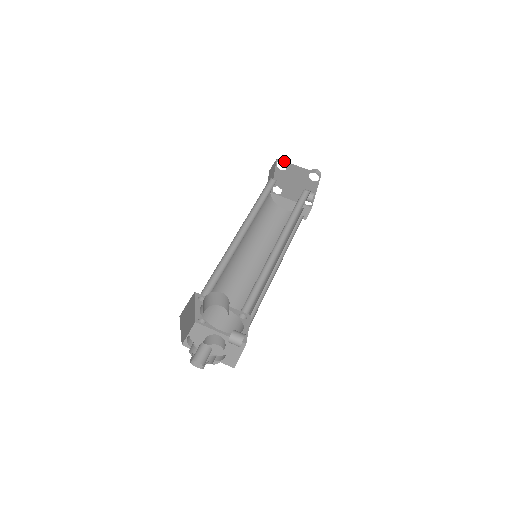
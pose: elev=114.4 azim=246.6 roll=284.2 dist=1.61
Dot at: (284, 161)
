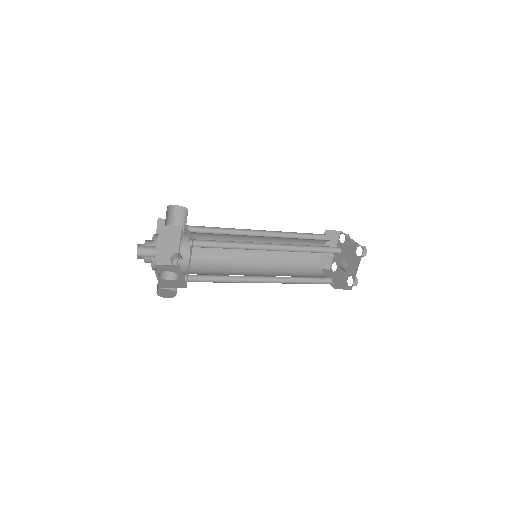
Dot at: (345, 234)
